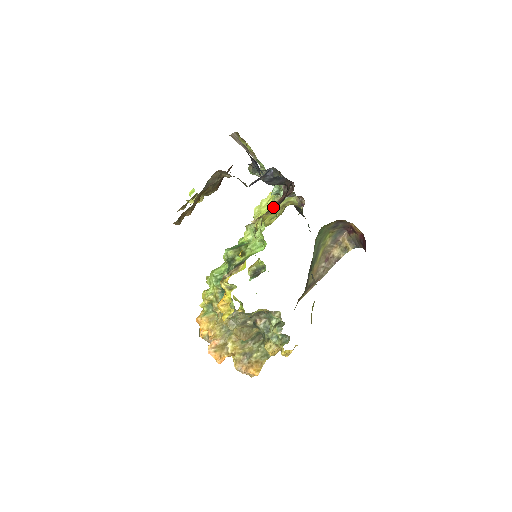
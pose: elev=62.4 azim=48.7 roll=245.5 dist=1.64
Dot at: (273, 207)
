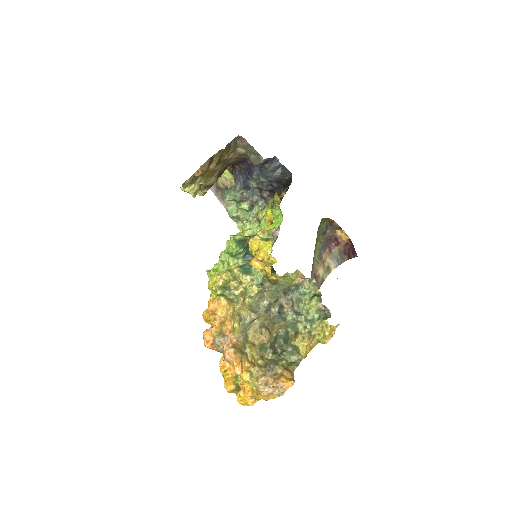
Dot at: occluded
